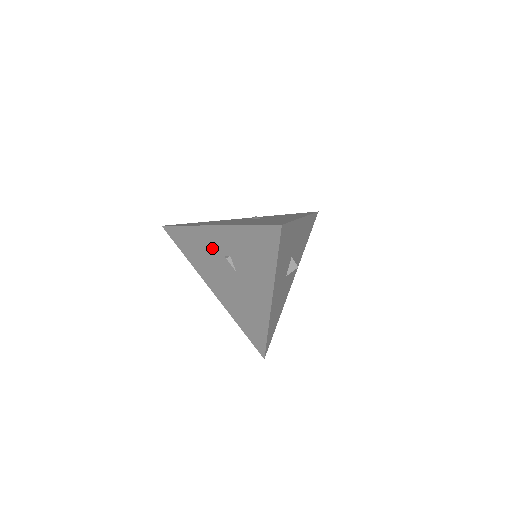
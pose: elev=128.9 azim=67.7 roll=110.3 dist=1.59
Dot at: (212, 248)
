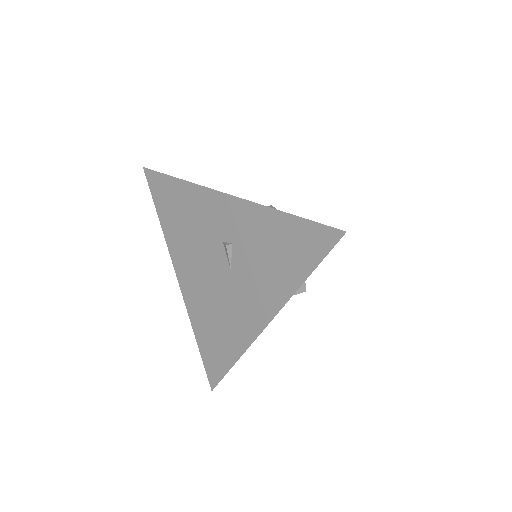
Dot at: (209, 223)
